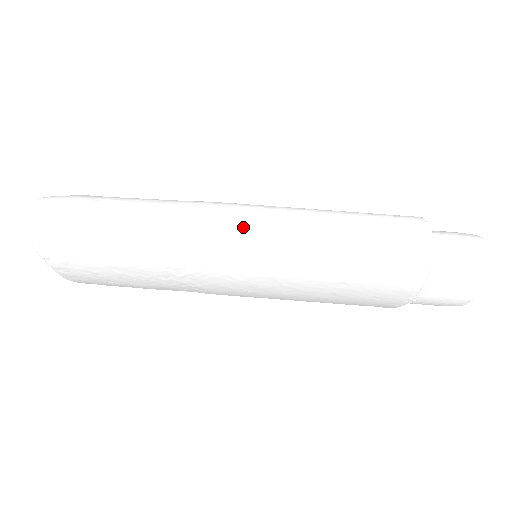
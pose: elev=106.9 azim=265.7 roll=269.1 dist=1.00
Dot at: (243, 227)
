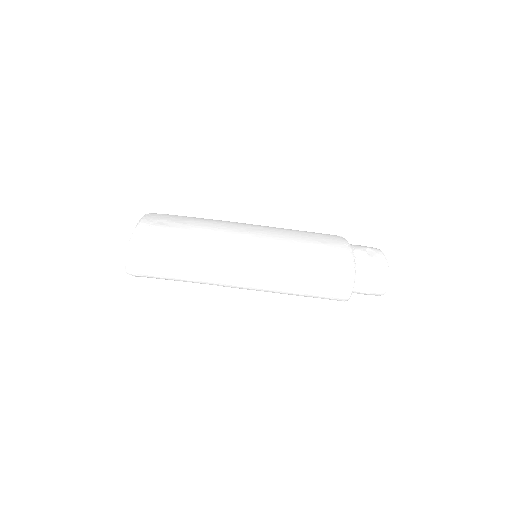
Dot at: (248, 282)
